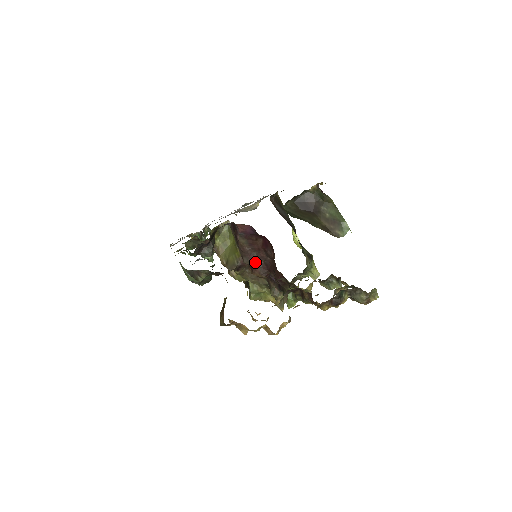
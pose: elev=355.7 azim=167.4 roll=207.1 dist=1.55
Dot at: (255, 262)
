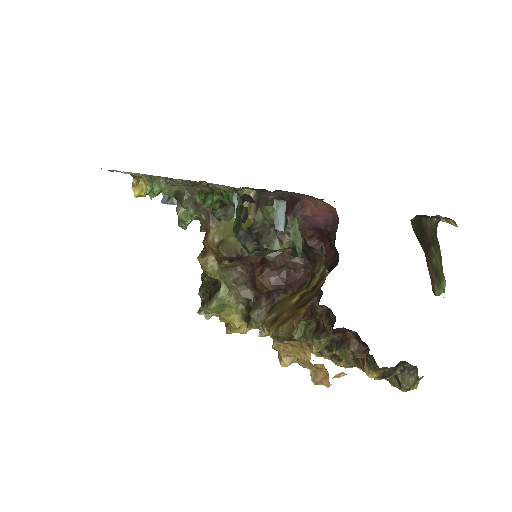
Dot at: (281, 264)
